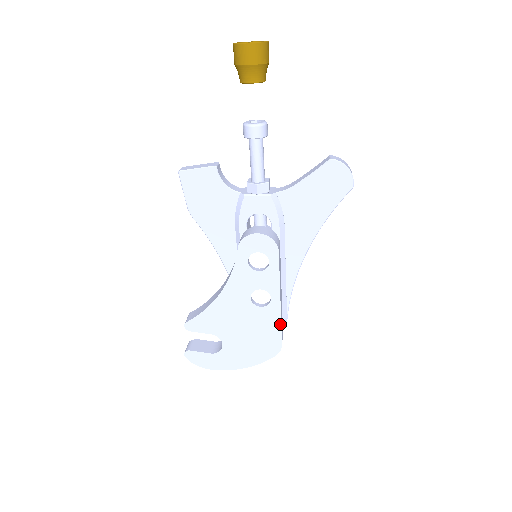
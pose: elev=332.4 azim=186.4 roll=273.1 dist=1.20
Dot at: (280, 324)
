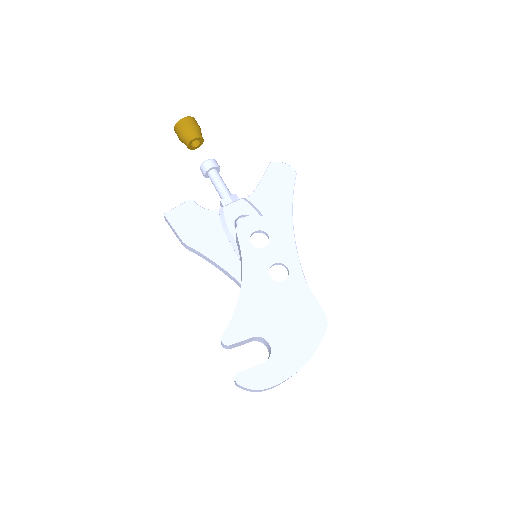
Dot at: (310, 290)
